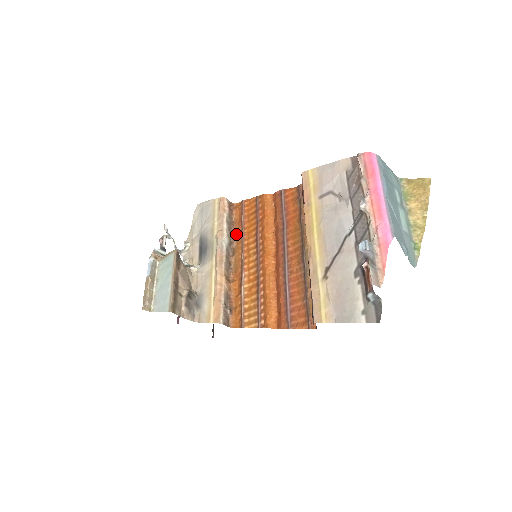
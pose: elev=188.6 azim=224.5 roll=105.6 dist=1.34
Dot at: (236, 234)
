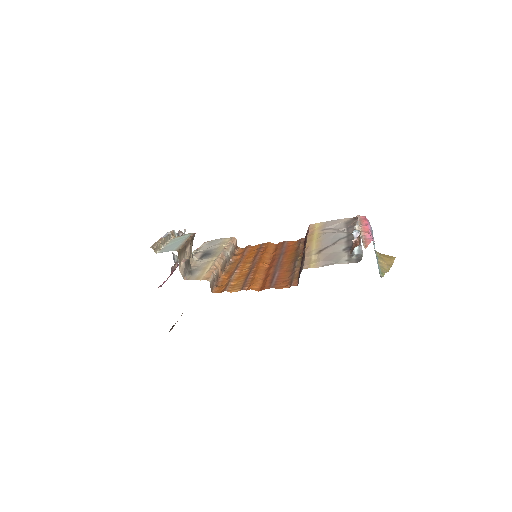
Dot at: (236, 258)
